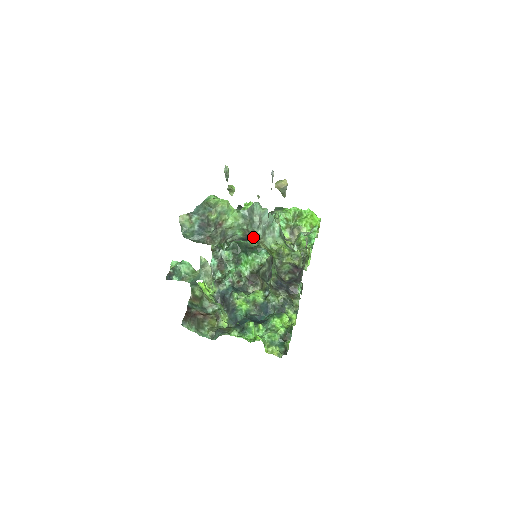
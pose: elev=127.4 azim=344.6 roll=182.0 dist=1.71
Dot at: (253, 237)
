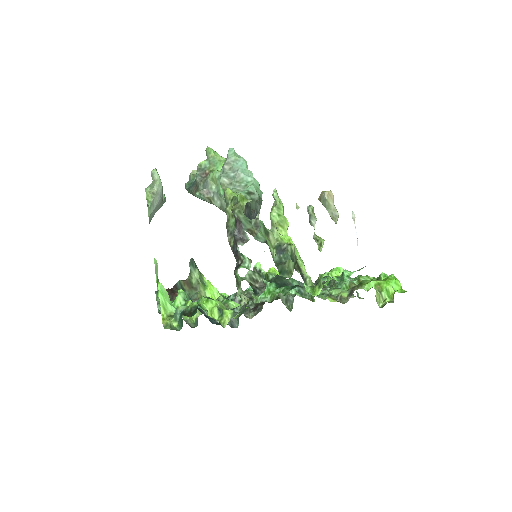
Dot at: occluded
